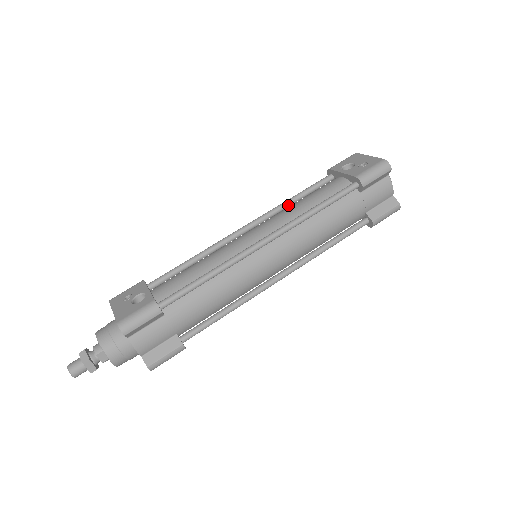
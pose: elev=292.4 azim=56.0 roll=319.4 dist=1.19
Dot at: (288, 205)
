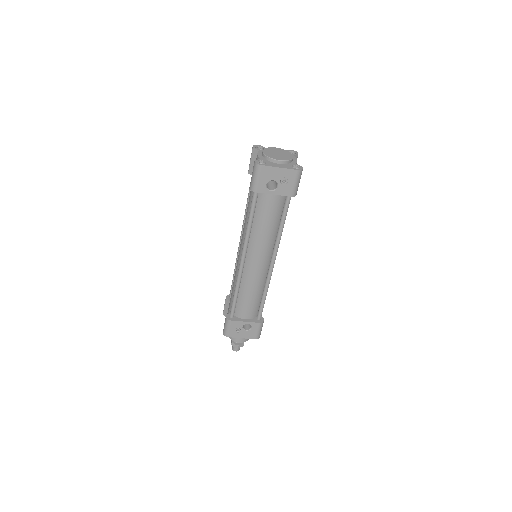
Dot at: (251, 229)
